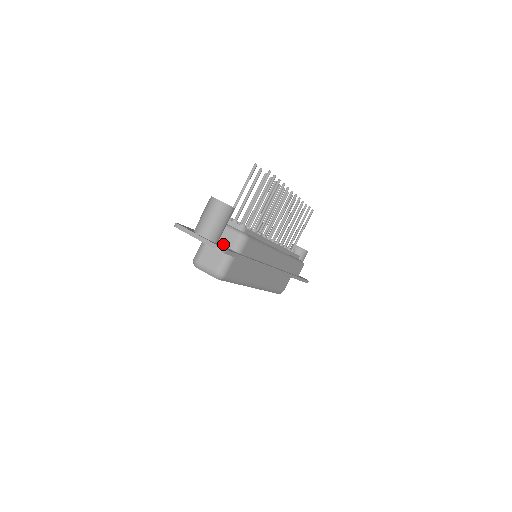
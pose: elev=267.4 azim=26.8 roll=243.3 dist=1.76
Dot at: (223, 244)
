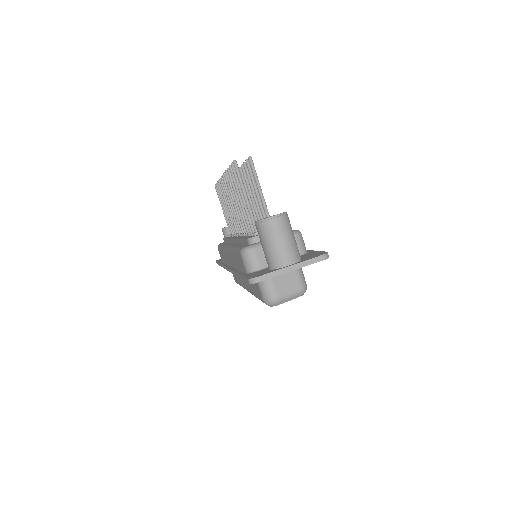
Dot at: occluded
